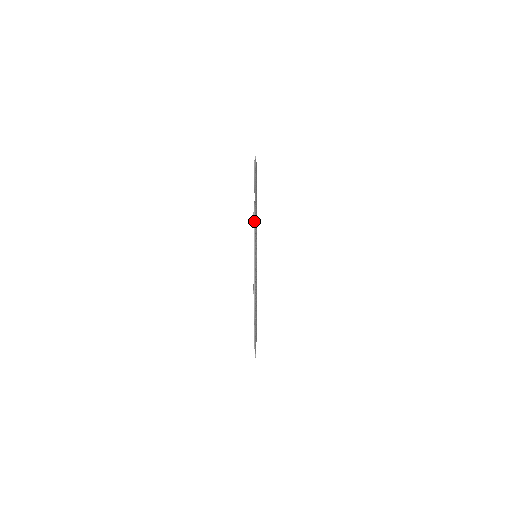
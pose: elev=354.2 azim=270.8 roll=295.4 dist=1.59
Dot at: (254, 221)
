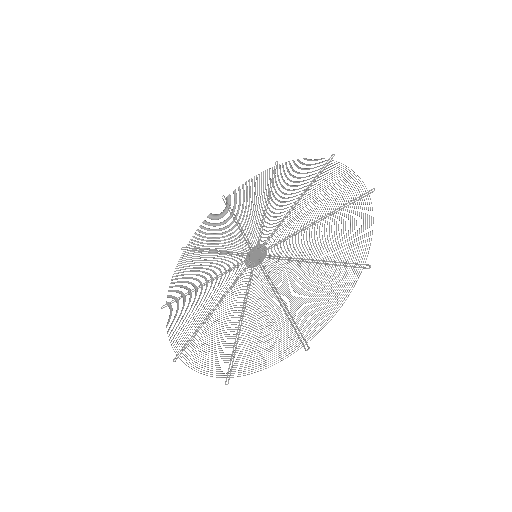
Dot at: occluded
